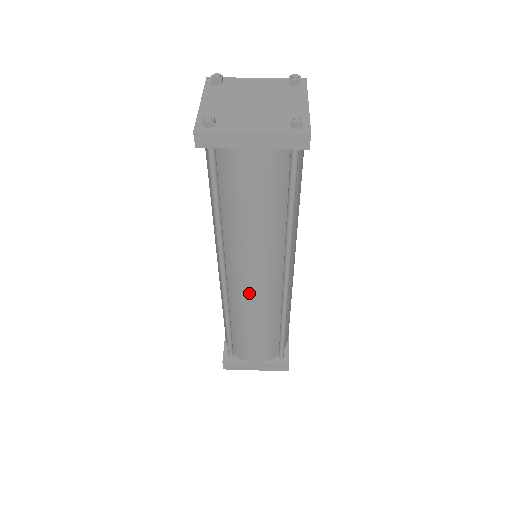
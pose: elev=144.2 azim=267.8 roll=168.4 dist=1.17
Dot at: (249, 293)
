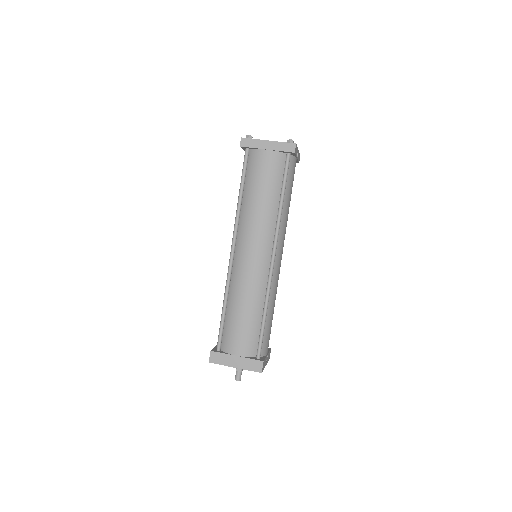
Dot at: (247, 264)
